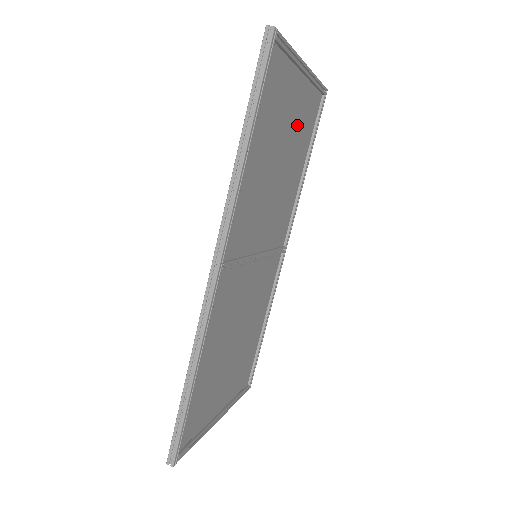
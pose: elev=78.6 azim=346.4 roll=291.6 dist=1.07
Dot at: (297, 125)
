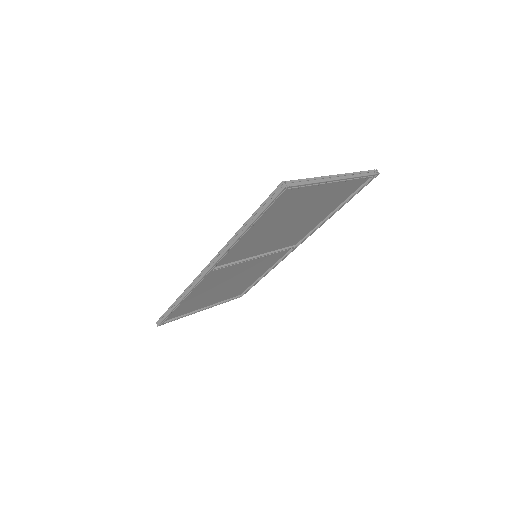
Dot at: (324, 200)
